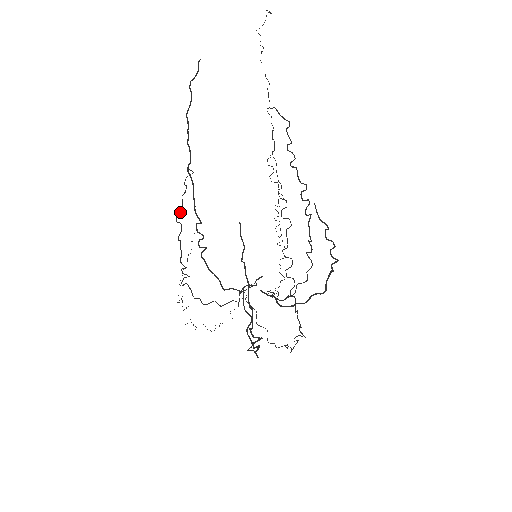
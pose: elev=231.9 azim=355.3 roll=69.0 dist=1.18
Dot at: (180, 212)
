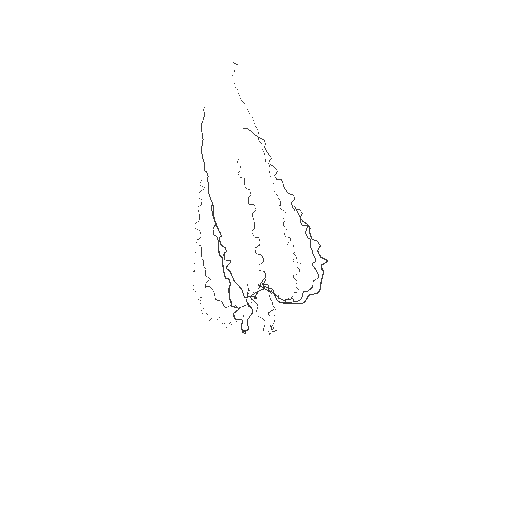
Dot at: (198, 221)
